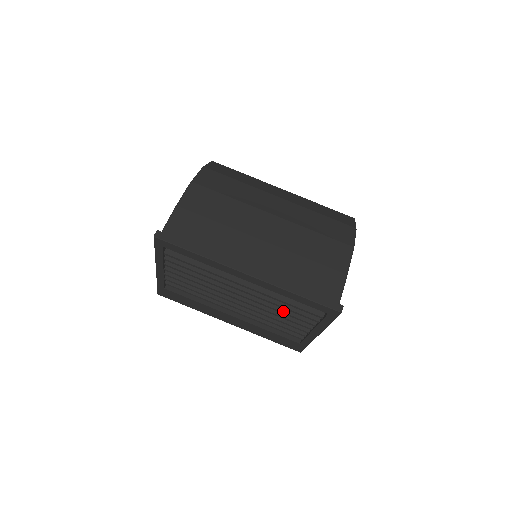
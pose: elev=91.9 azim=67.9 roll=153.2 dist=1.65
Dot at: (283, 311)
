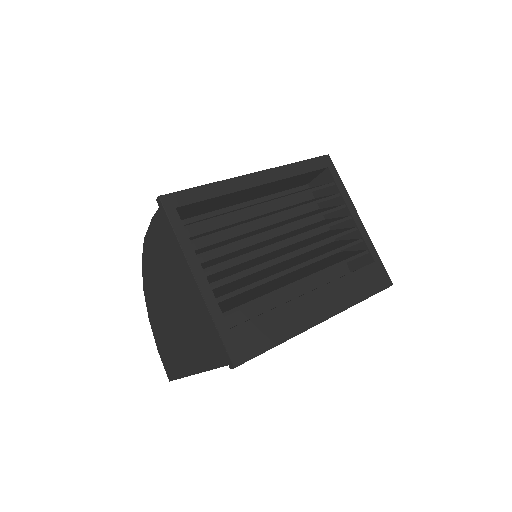
Dot at: (317, 214)
